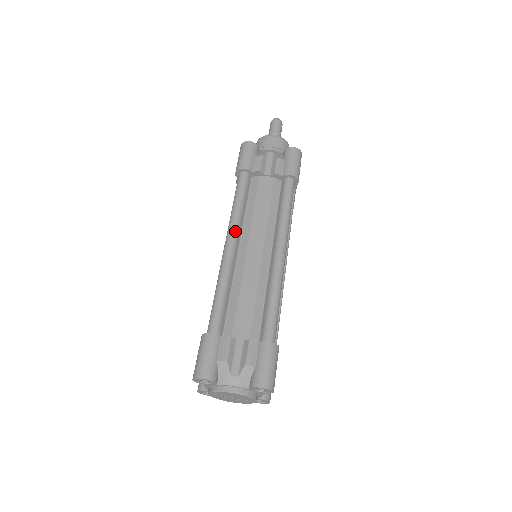
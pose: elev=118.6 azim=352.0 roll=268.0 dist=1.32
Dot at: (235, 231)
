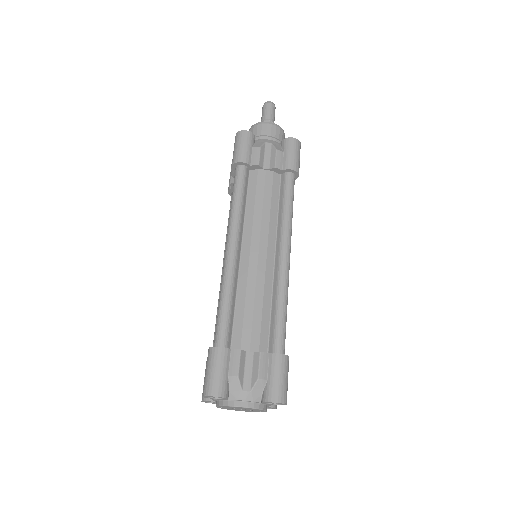
Dot at: (237, 232)
